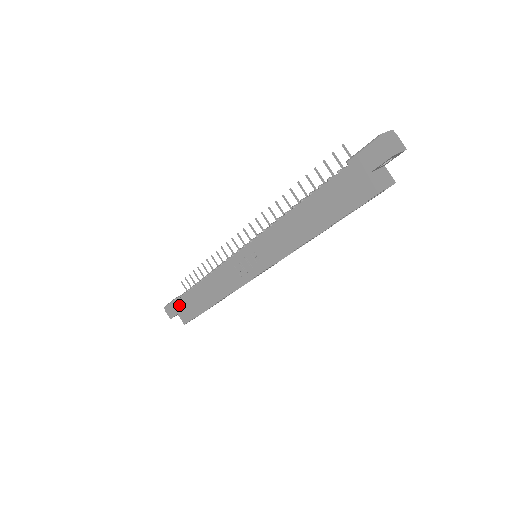
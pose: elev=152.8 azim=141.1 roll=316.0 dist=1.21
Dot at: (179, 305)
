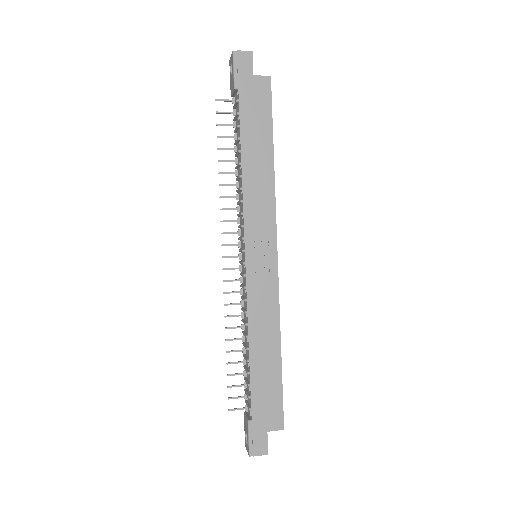
Dot at: (258, 418)
